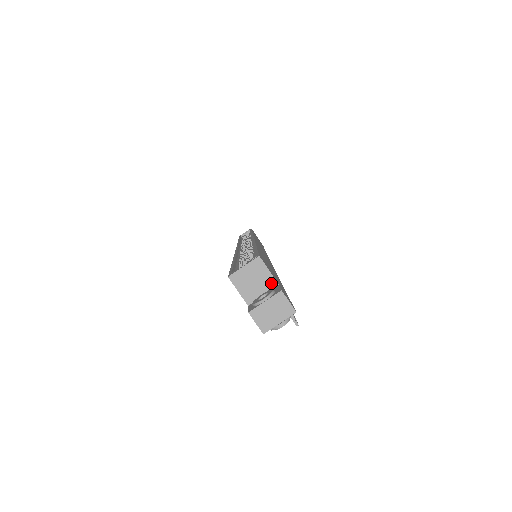
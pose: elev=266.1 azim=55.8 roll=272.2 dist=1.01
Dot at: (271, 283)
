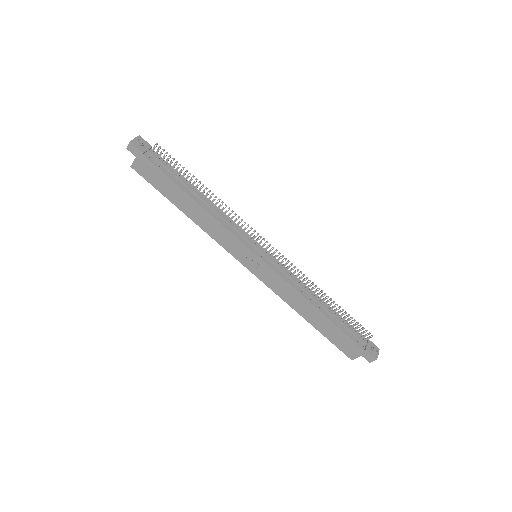
Dot at: occluded
